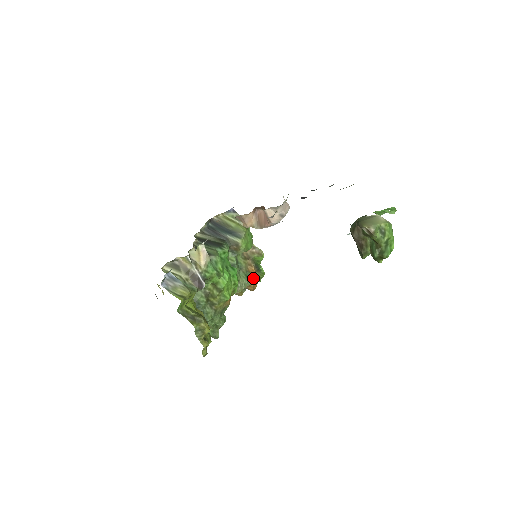
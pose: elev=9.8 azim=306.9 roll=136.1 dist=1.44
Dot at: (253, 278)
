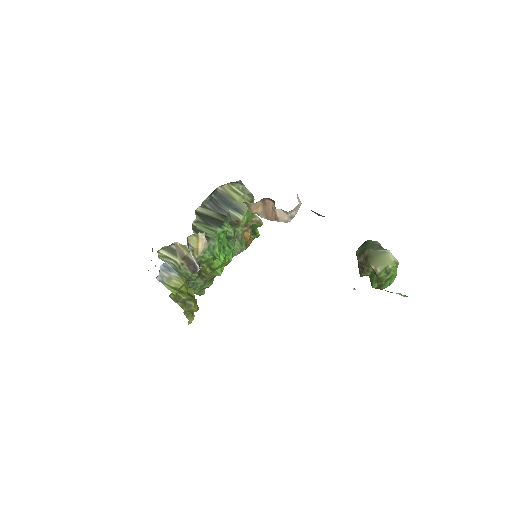
Dot at: (247, 243)
